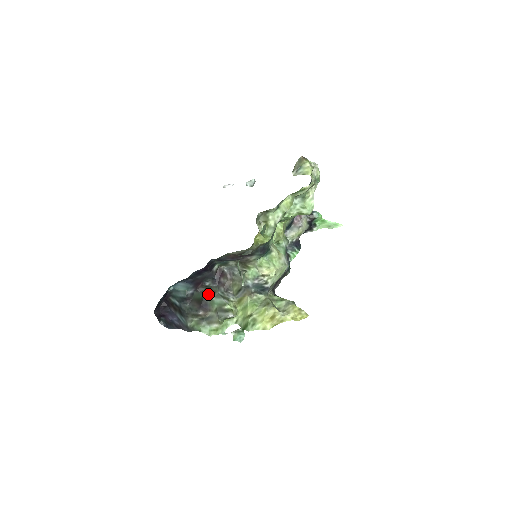
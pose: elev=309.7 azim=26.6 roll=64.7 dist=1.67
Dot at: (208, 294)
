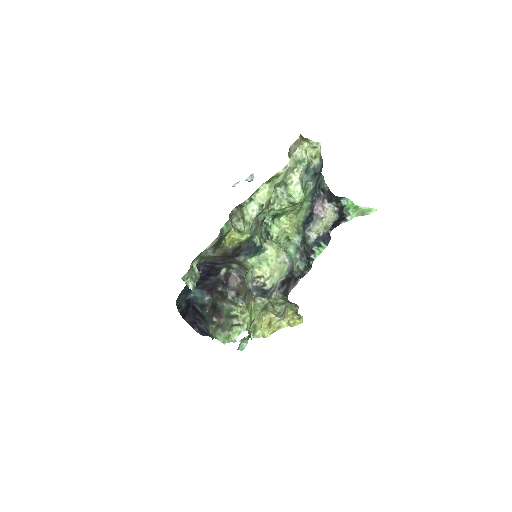
Dot at: (221, 300)
